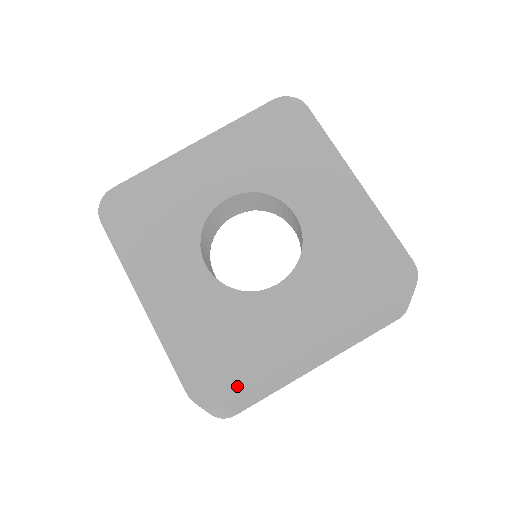
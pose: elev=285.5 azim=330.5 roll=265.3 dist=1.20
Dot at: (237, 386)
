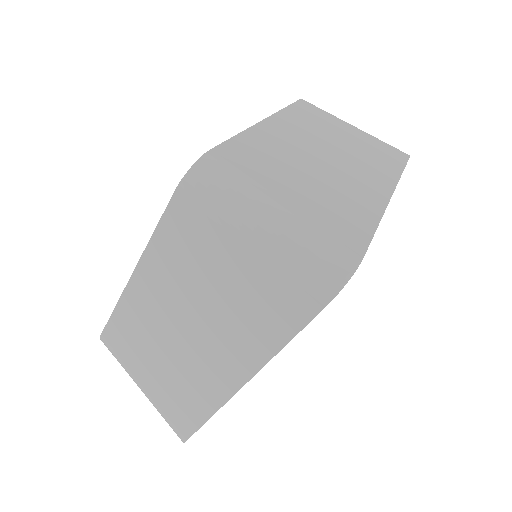
Dot at: occluded
